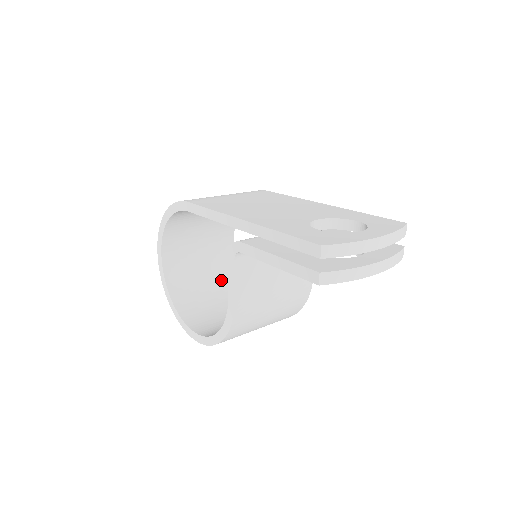
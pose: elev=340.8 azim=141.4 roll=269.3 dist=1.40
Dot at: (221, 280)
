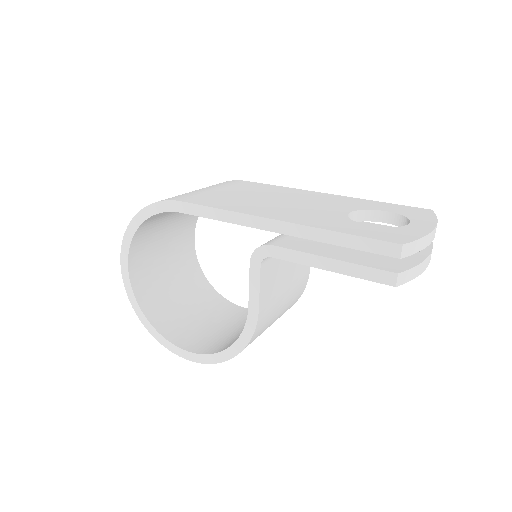
Dot at: (188, 284)
